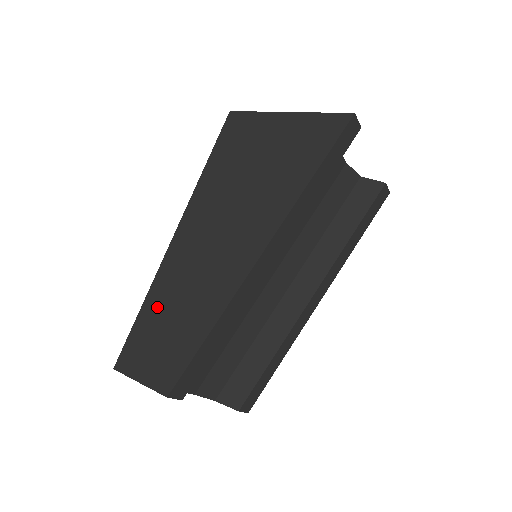
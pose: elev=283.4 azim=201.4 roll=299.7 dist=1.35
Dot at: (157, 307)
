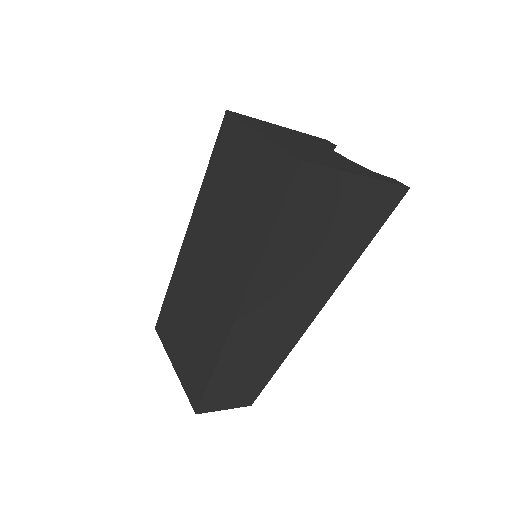
Dot at: (232, 365)
